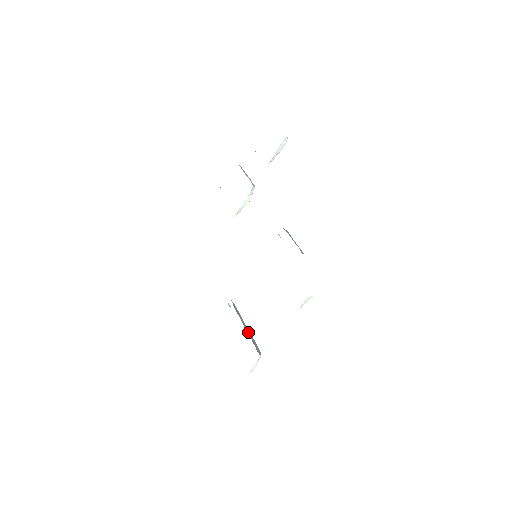
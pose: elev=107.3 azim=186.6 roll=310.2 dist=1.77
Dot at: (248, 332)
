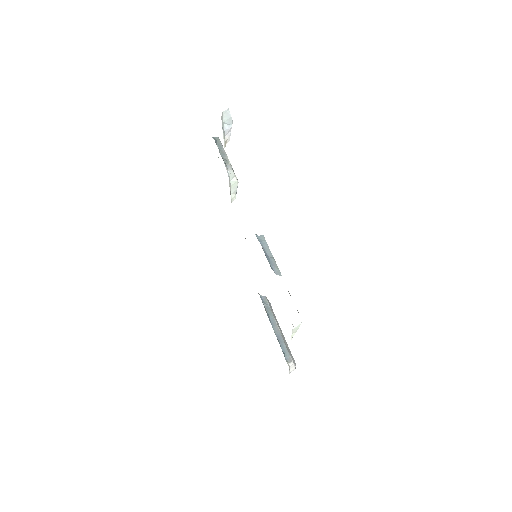
Dot at: (277, 334)
